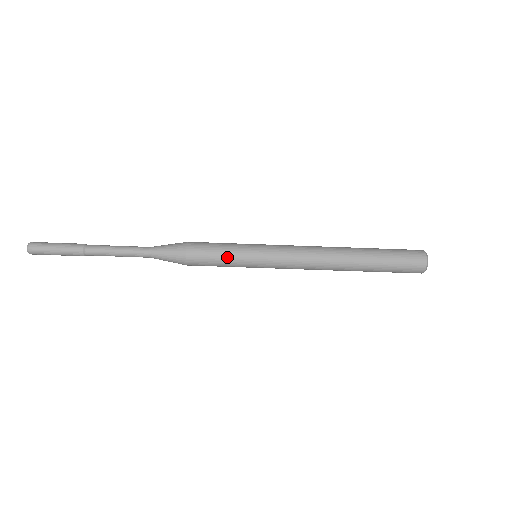
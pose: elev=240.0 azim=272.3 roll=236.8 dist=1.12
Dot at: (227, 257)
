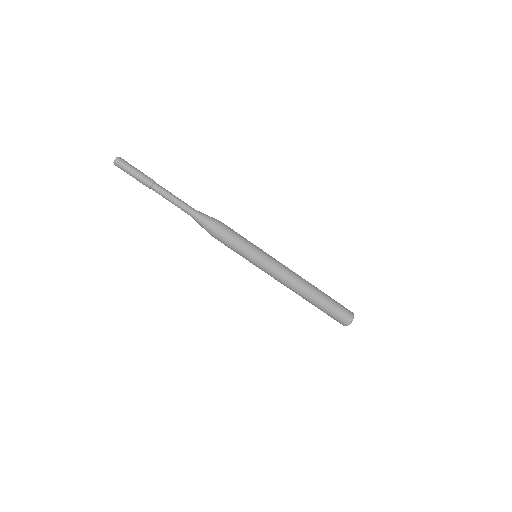
Dot at: (240, 246)
